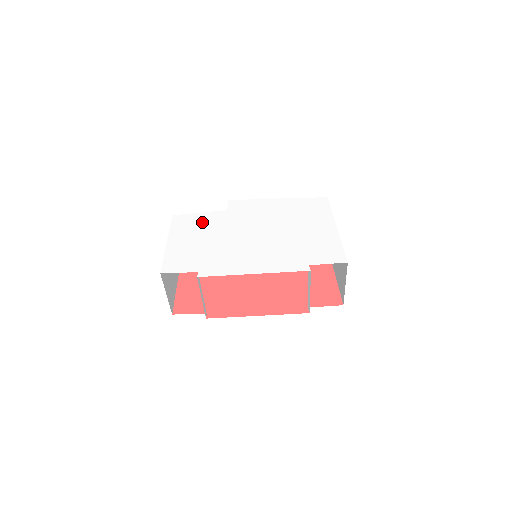
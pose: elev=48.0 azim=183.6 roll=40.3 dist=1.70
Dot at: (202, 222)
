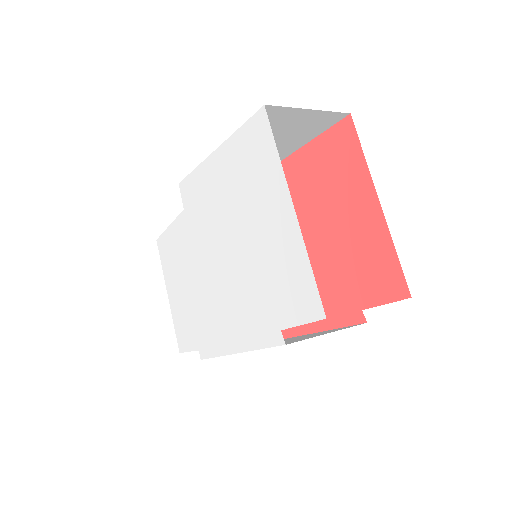
Dot at: (175, 247)
